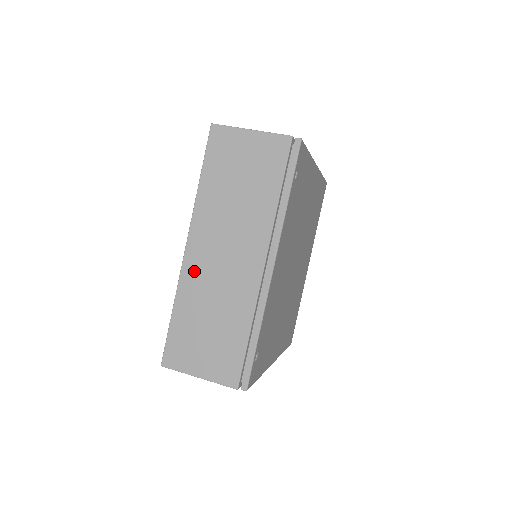
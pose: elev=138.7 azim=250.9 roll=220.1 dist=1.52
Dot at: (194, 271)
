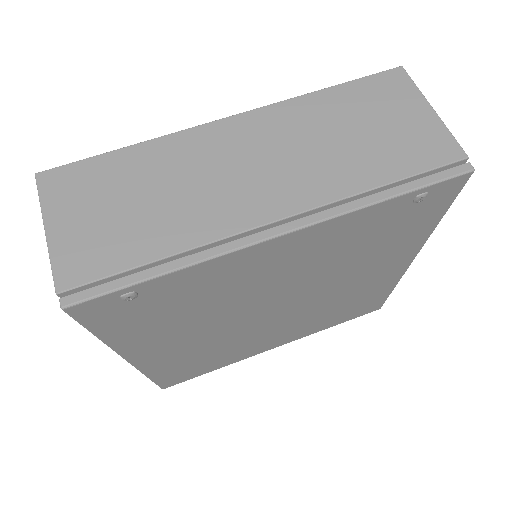
Dot at: (202, 142)
